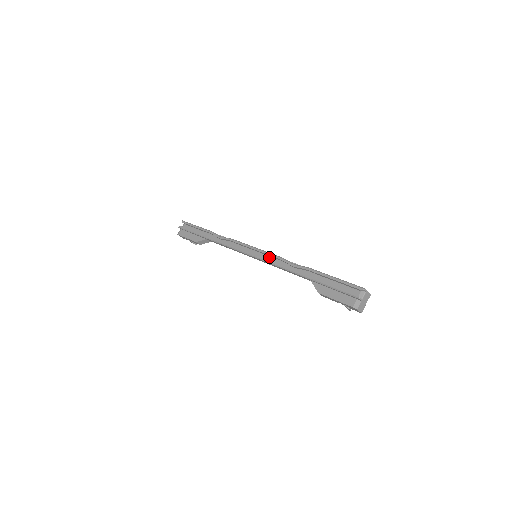
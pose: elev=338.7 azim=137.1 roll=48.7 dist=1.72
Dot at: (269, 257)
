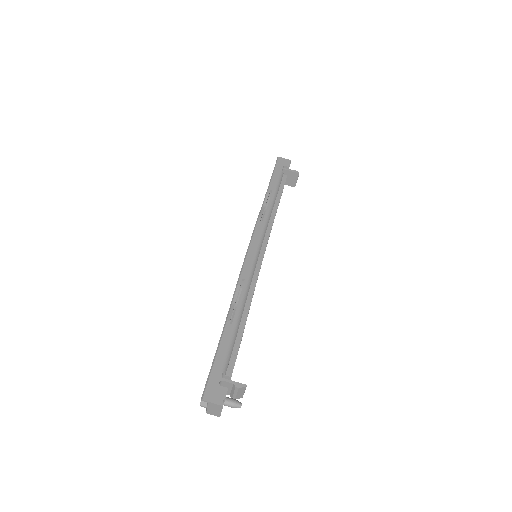
Dot at: (245, 271)
